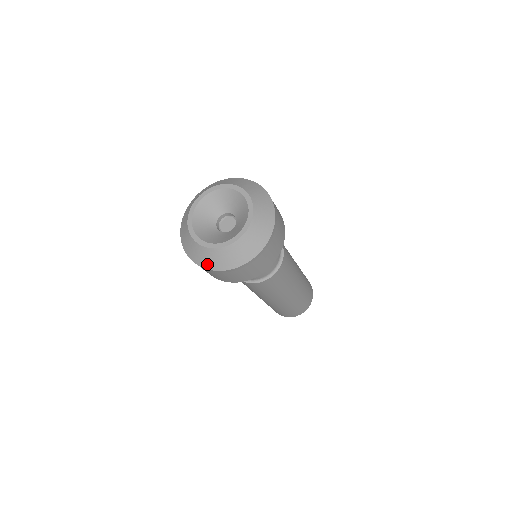
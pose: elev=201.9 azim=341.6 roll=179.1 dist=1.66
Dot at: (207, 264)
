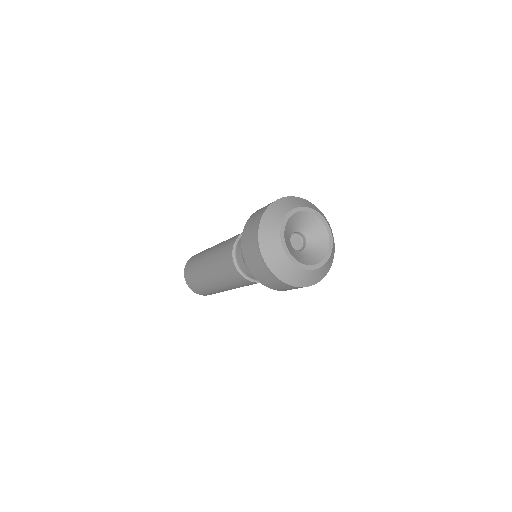
Dot at: (300, 283)
